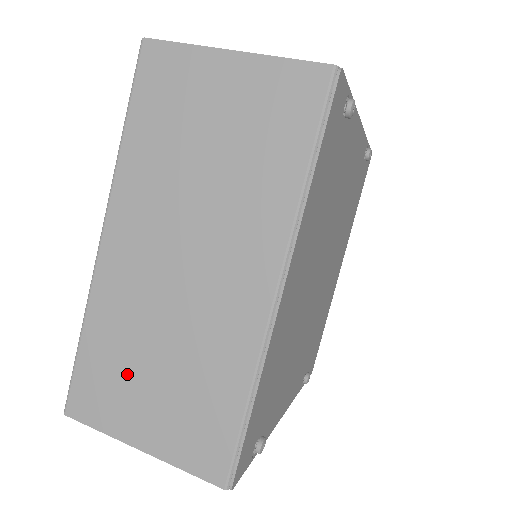
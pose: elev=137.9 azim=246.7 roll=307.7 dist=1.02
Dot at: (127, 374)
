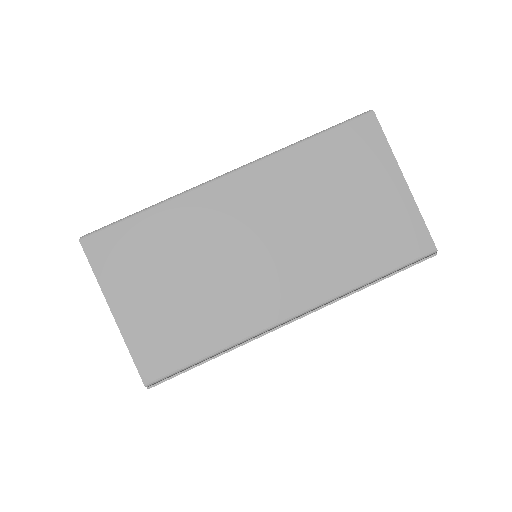
Dot at: (154, 264)
